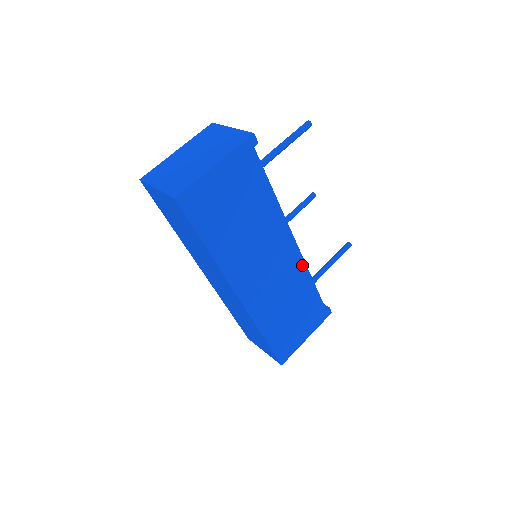
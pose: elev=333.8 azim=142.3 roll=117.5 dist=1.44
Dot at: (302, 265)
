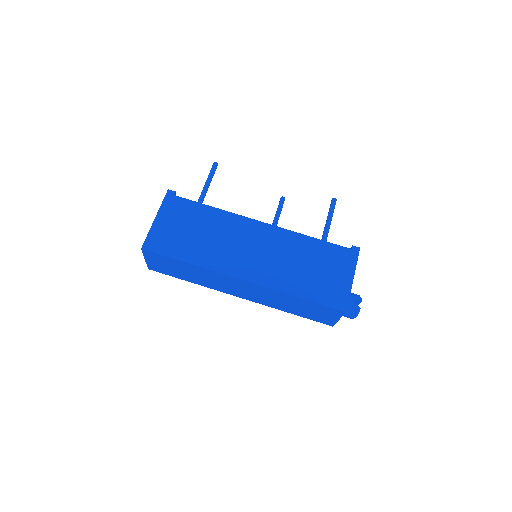
Dot at: (284, 232)
